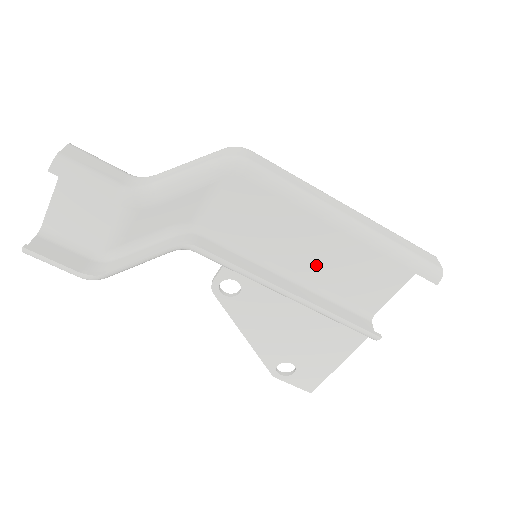
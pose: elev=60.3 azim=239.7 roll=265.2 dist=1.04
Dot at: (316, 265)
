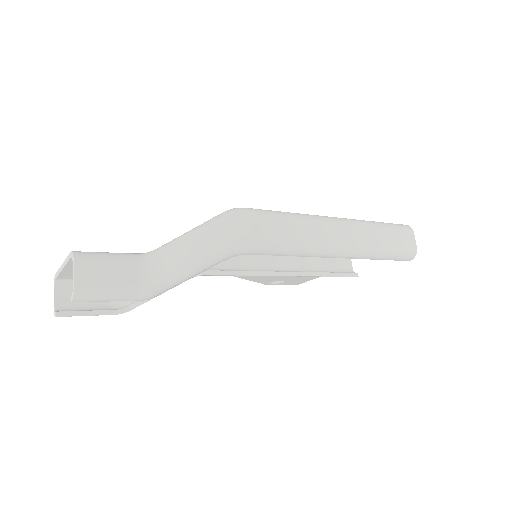
Dot at: occluded
